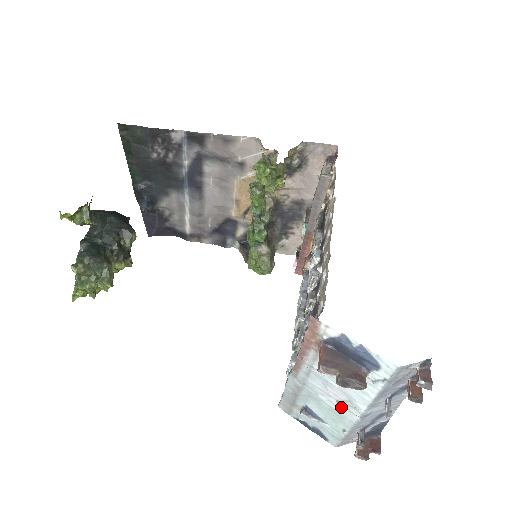
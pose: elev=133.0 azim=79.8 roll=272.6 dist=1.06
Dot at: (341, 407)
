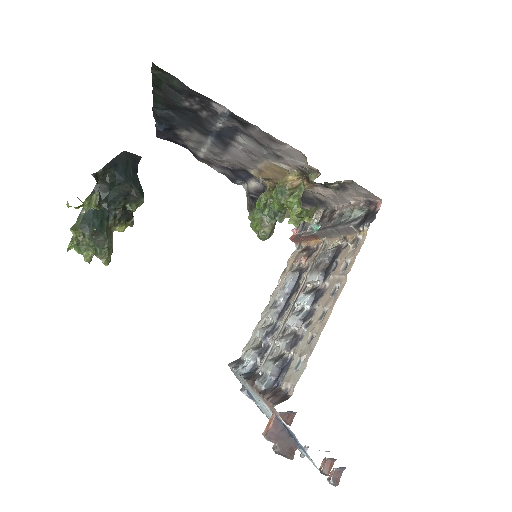
Dot at: occluded
